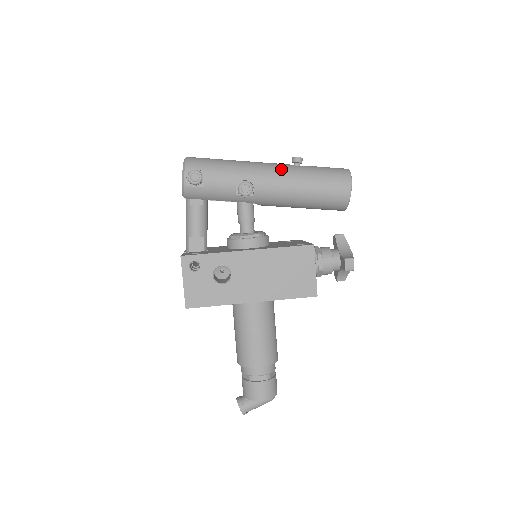
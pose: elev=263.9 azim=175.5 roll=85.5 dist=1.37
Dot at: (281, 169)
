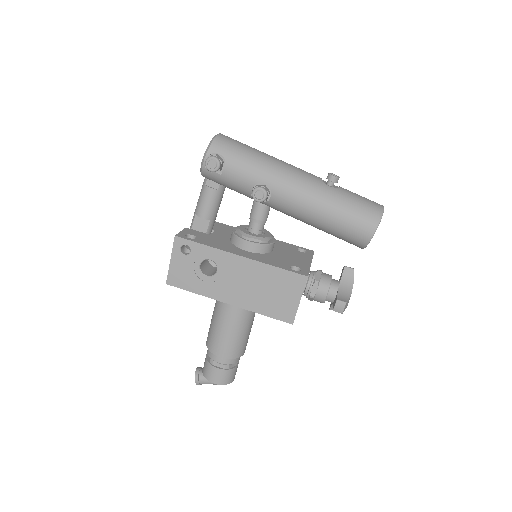
Dot at: (308, 184)
